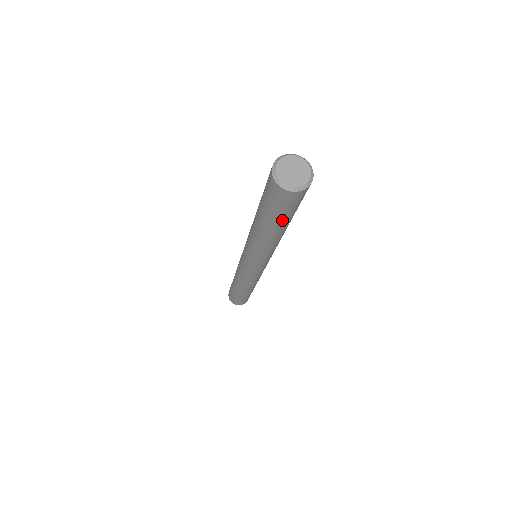
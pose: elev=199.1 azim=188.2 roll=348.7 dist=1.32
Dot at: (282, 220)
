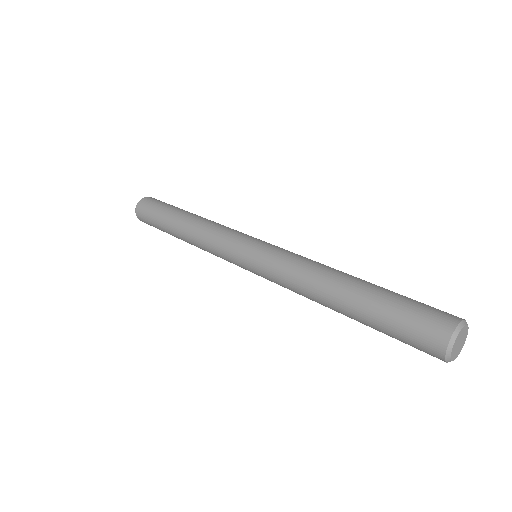
Dot at: (380, 331)
